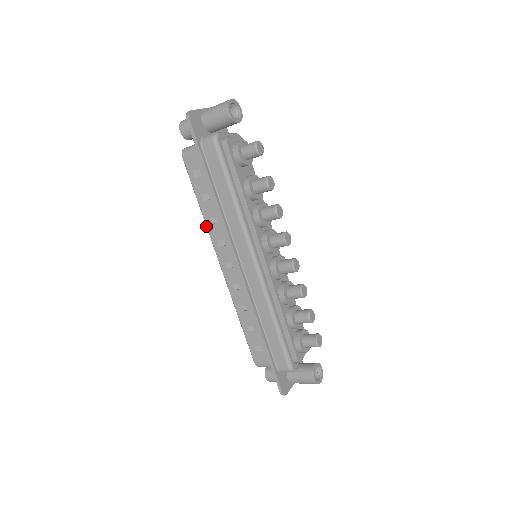
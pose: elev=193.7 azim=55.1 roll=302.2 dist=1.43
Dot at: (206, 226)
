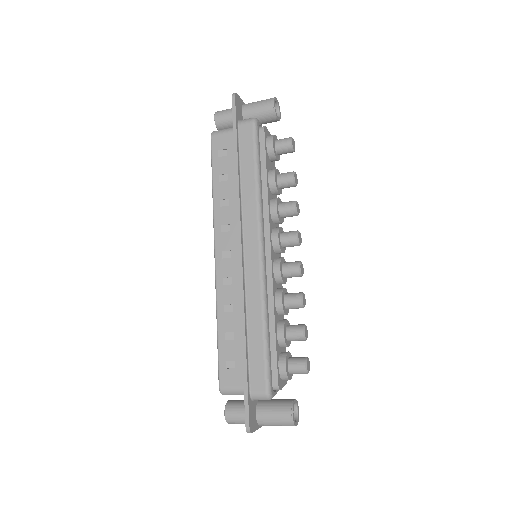
Dot at: (213, 209)
